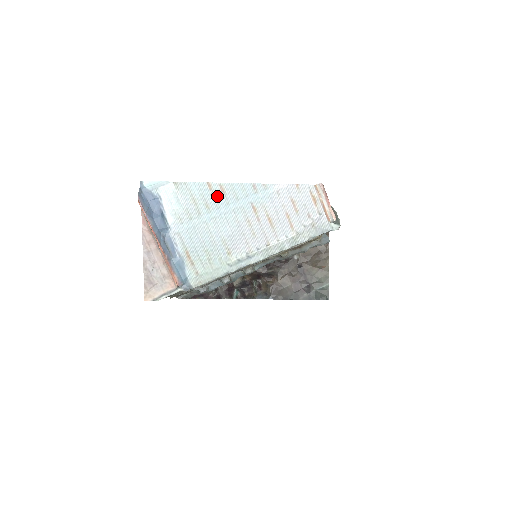
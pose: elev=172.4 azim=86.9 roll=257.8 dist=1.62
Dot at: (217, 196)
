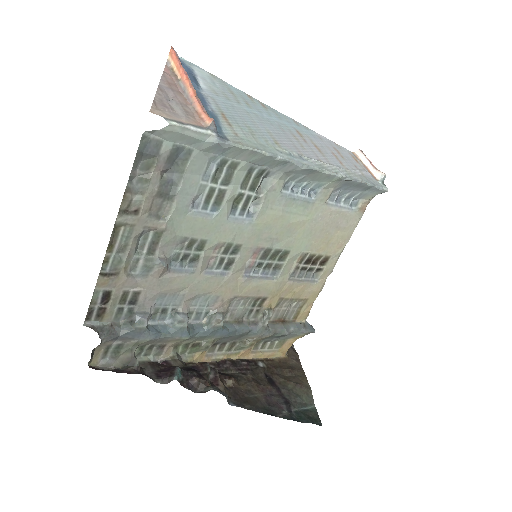
Dot at: (258, 105)
